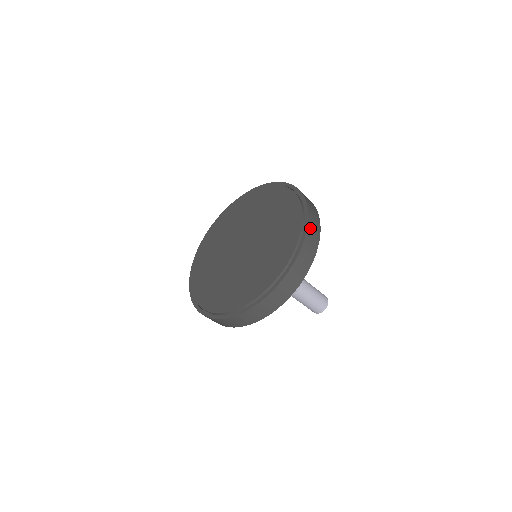
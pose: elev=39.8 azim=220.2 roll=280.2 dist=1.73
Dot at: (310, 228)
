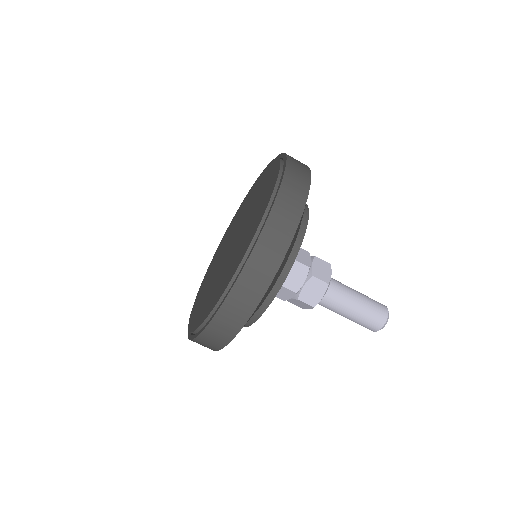
Dot at: (257, 256)
